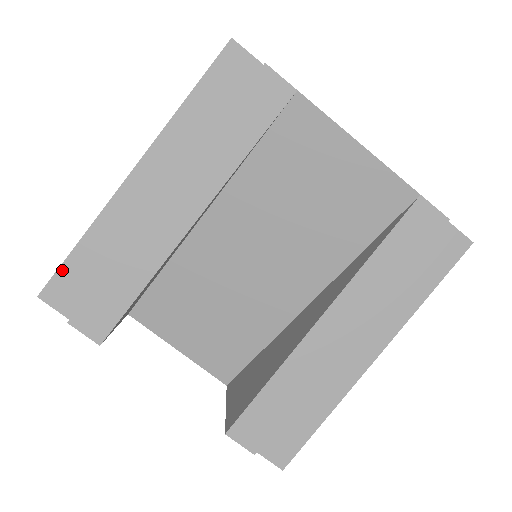
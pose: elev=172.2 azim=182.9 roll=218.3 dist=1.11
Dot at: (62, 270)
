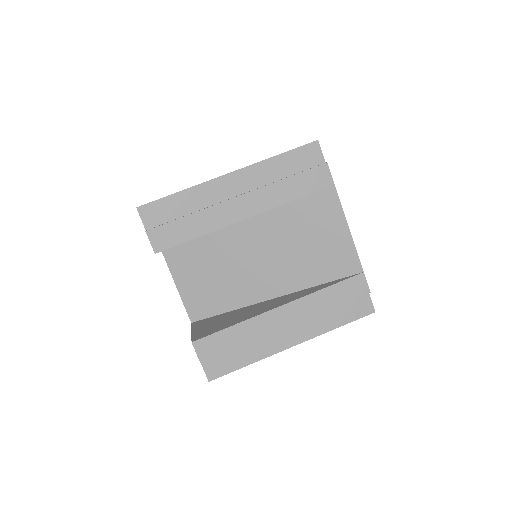
Dot at: (159, 201)
